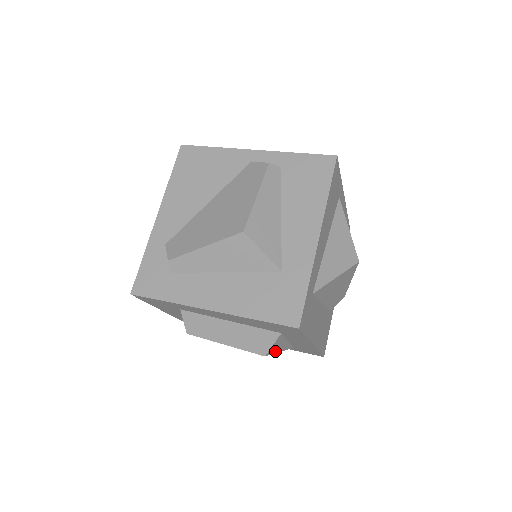
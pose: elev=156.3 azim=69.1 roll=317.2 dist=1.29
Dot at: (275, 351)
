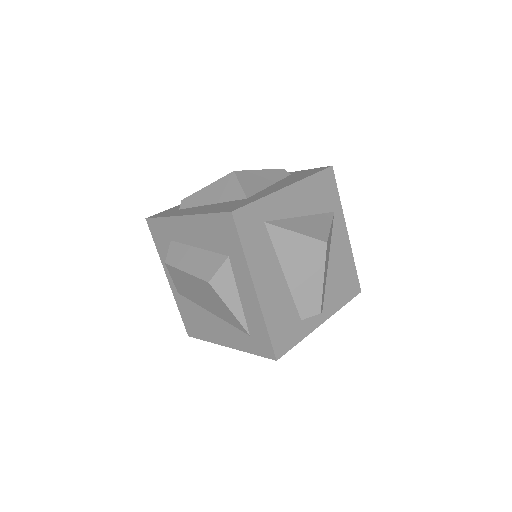
Dot at: (223, 295)
